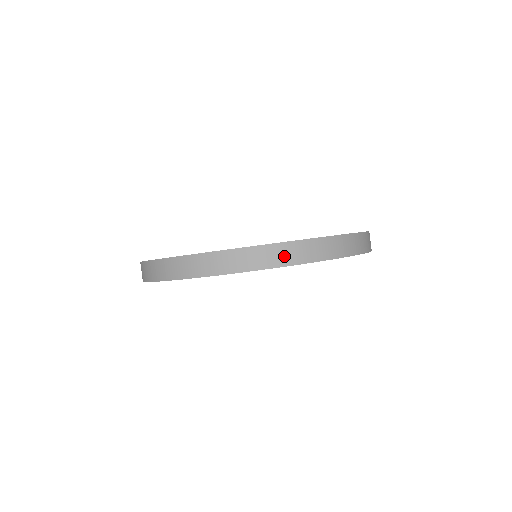
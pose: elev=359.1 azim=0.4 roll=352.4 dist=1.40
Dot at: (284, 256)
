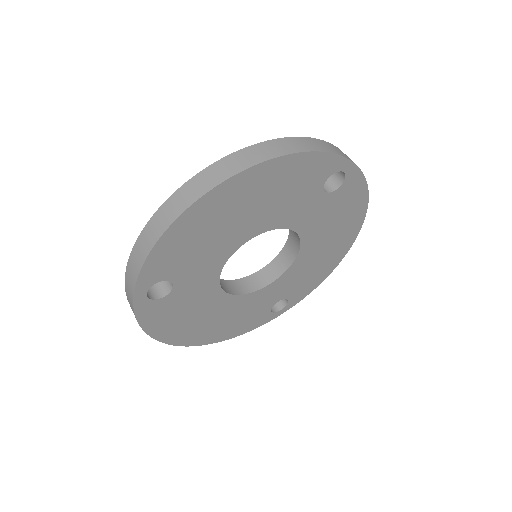
Dot at: (249, 158)
